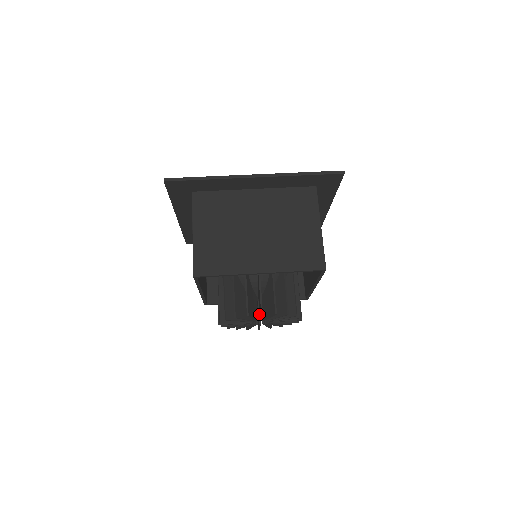
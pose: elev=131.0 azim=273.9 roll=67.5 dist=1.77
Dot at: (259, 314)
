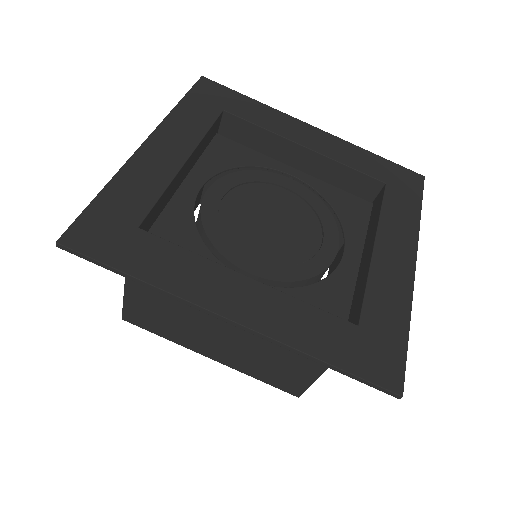
Dot at: occluded
